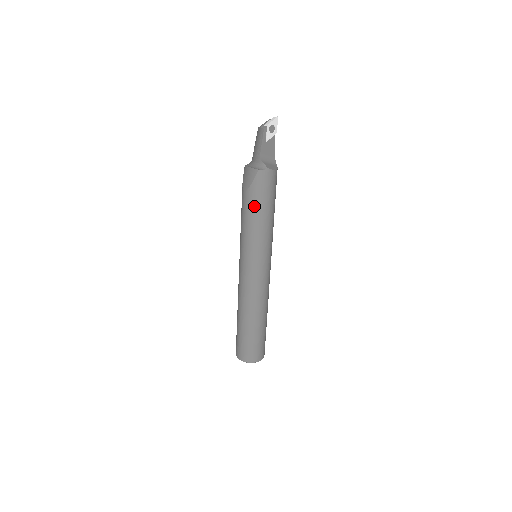
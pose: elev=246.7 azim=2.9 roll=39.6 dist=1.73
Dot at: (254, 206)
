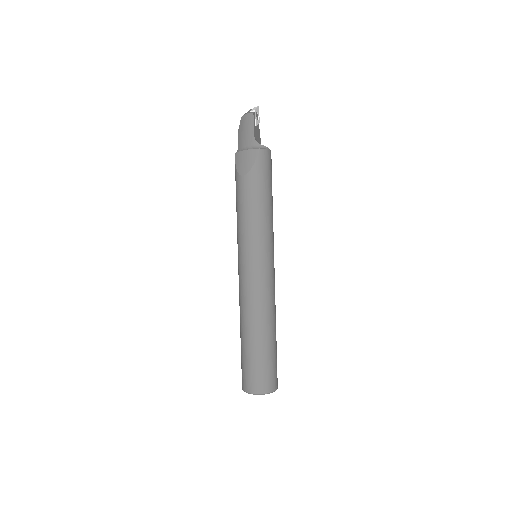
Dot at: (258, 189)
